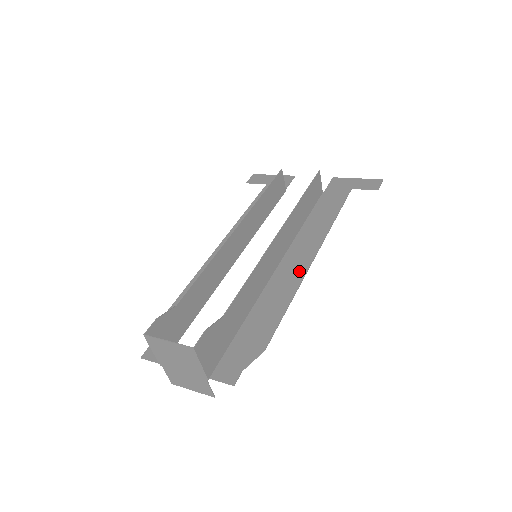
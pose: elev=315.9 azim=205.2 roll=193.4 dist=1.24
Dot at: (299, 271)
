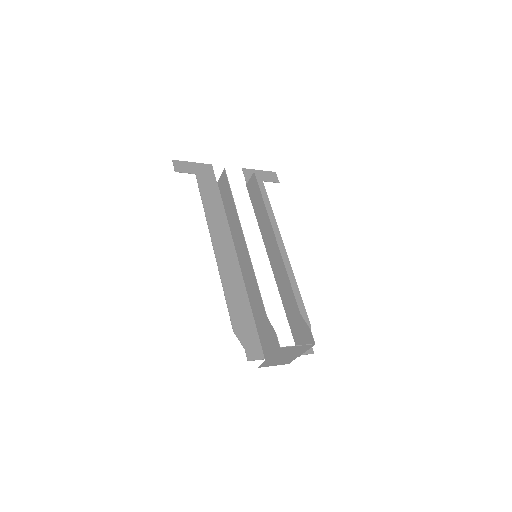
Dot at: (285, 262)
